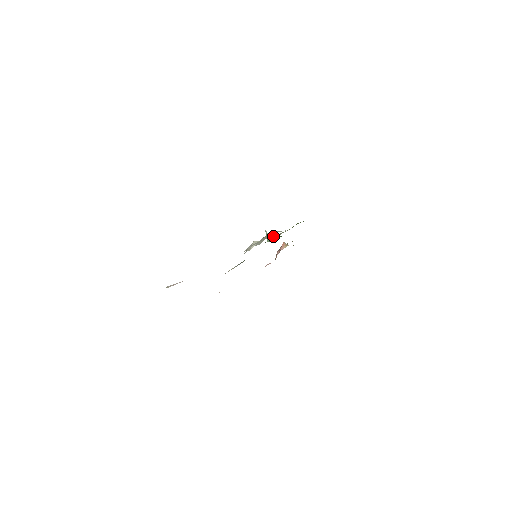
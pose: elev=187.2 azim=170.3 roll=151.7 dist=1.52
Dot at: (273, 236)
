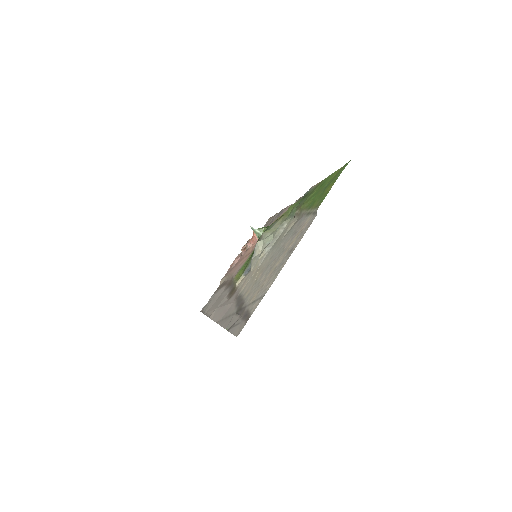
Dot at: (272, 229)
